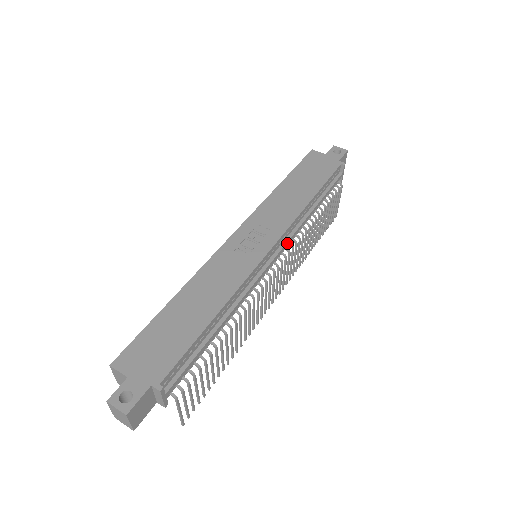
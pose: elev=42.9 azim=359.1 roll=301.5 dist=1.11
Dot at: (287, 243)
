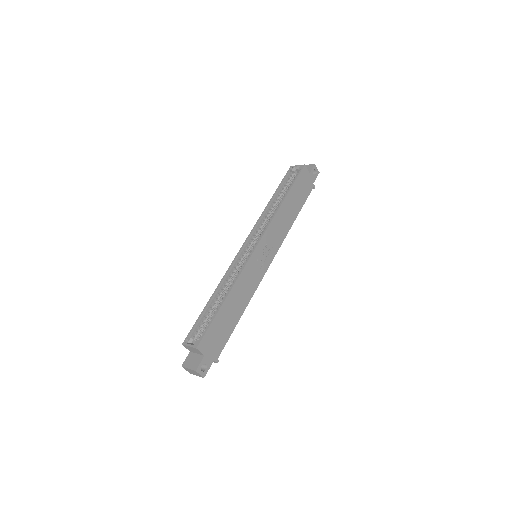
Dot at: occluded
